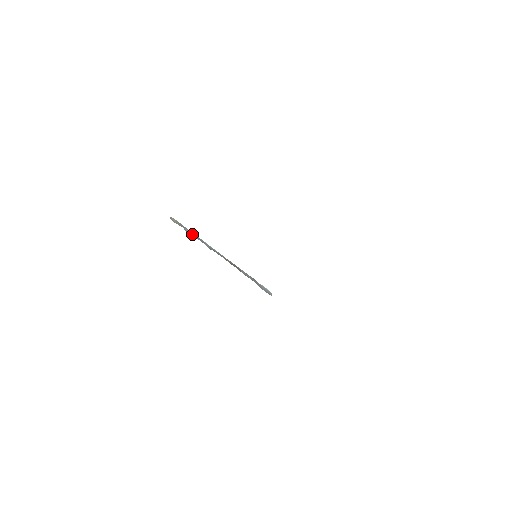
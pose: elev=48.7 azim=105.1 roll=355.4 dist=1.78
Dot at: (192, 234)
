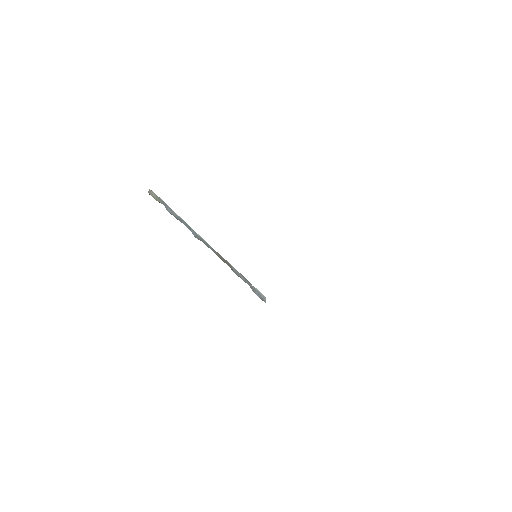
Dot at: (176, 216)
